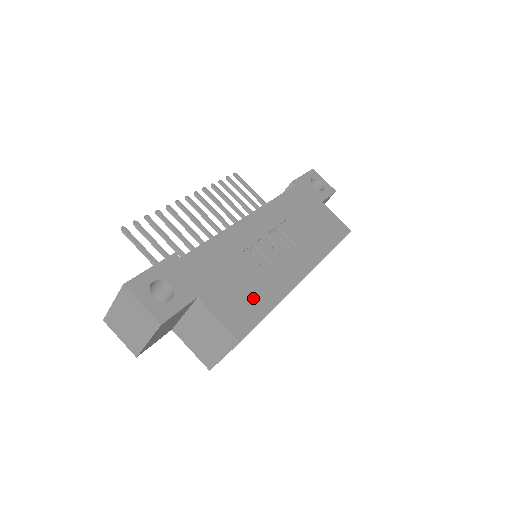
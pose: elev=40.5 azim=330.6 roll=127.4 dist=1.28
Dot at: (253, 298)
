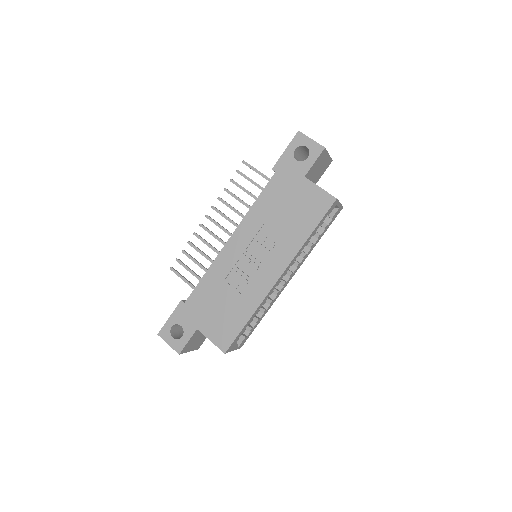
Dot at: (233, 317)
